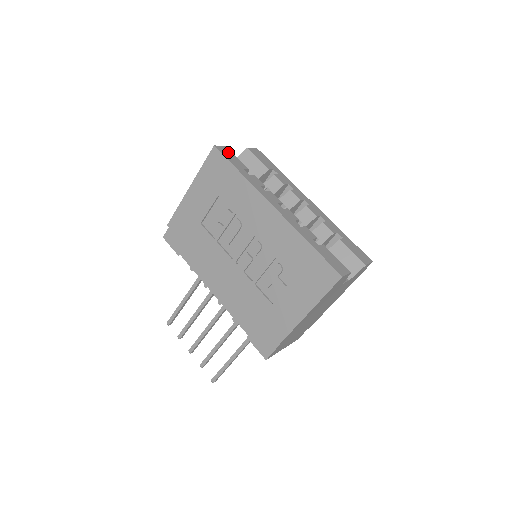
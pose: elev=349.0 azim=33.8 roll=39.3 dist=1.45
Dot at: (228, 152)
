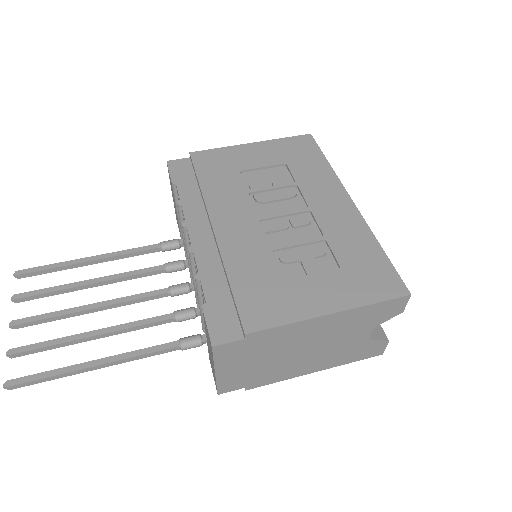
Dot at: occluded
